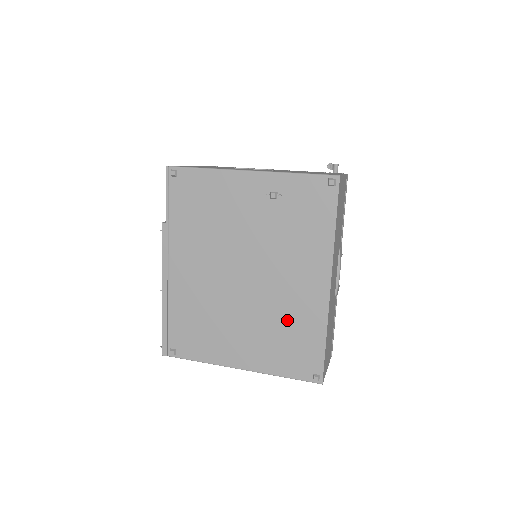
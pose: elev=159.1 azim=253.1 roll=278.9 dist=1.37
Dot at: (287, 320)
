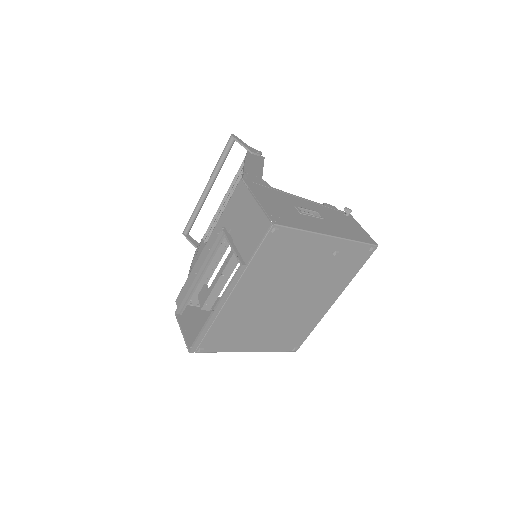
Dot at: (297, 322)
